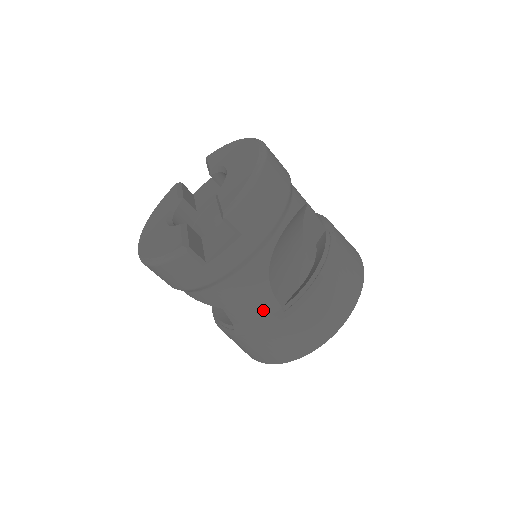
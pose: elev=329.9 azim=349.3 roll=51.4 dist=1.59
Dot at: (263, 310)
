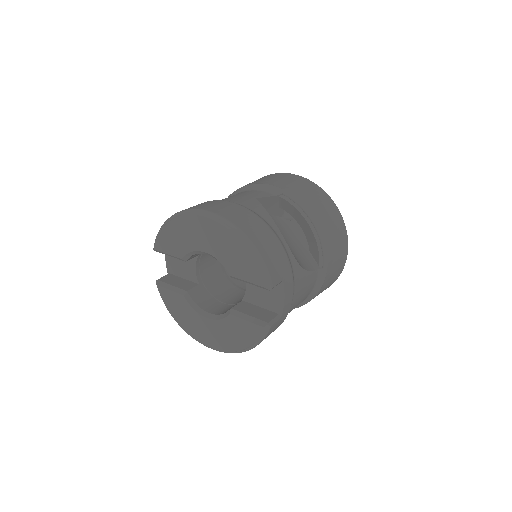
Dot at: (313, 283)
